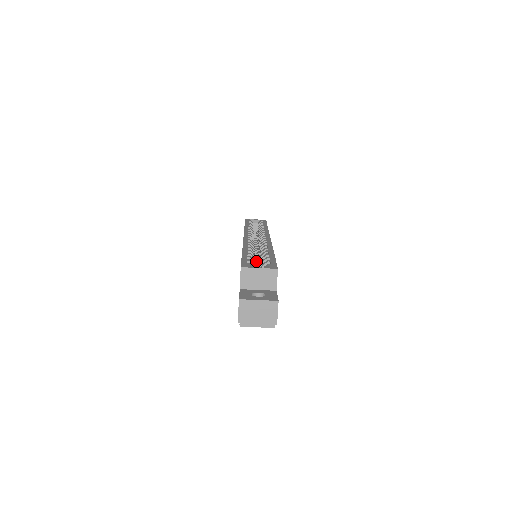
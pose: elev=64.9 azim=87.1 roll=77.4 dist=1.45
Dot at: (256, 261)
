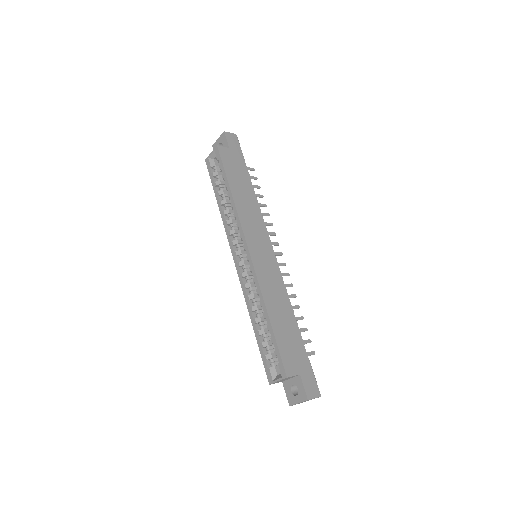
Dot at: occluded
